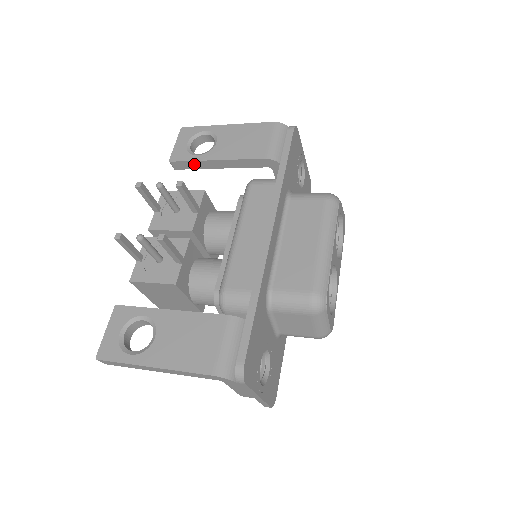
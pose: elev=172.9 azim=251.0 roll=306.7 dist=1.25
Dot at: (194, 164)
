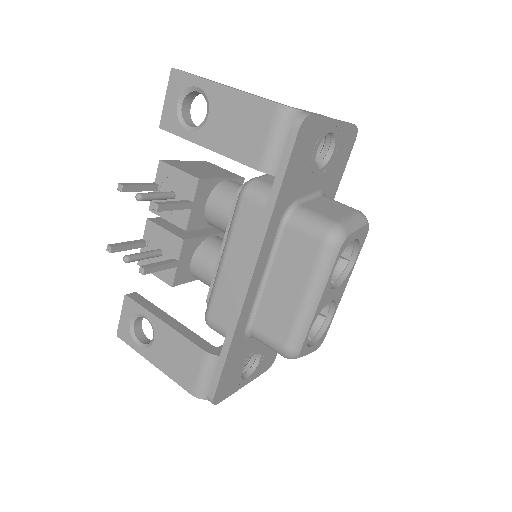
Dot at: (186, 138)
